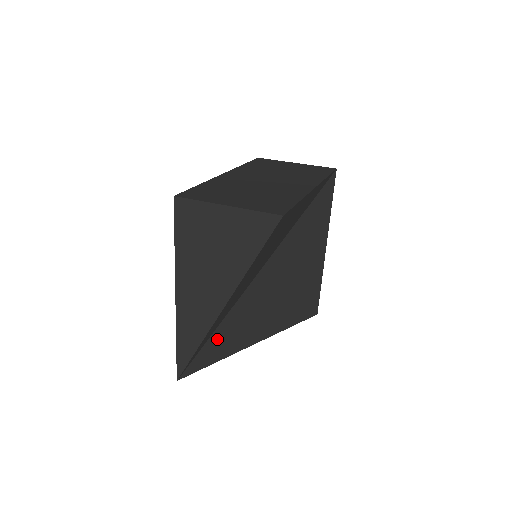
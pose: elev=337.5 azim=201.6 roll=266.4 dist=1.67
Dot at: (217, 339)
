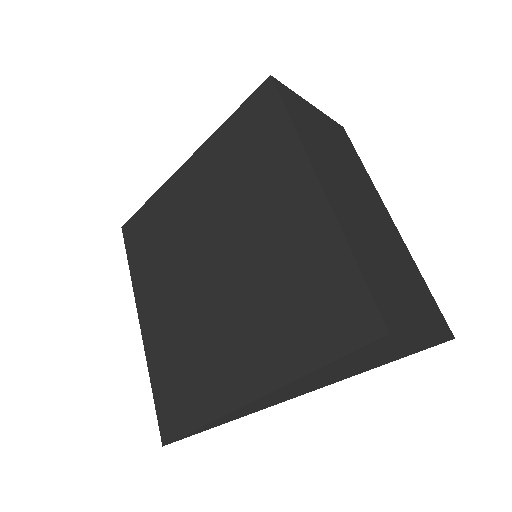
Dot at: occluded
